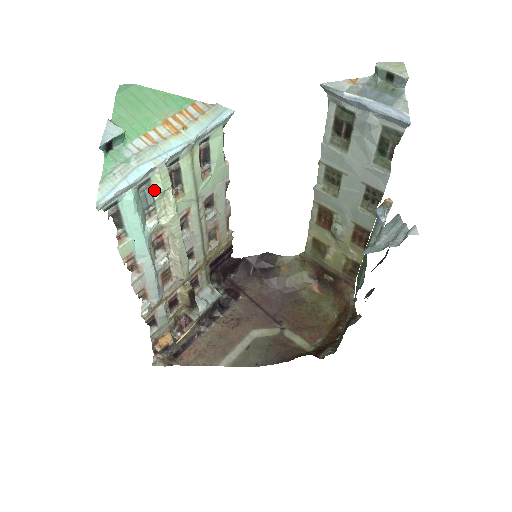
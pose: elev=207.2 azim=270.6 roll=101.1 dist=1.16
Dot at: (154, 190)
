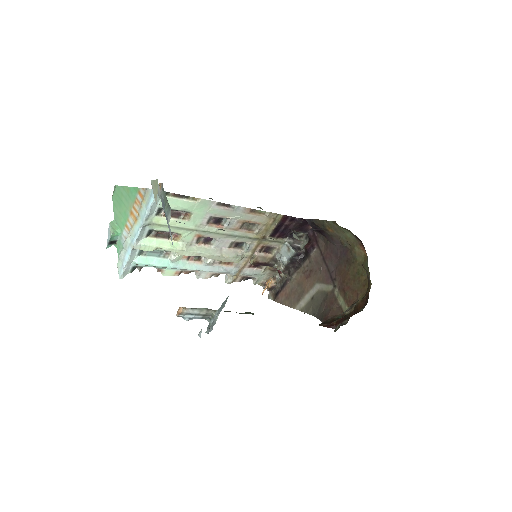
Dot at: occluded
